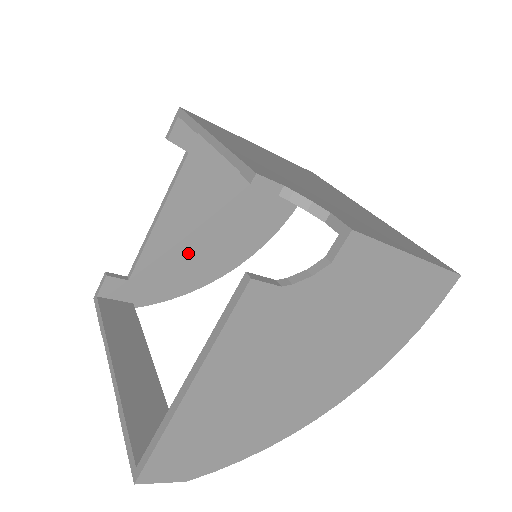
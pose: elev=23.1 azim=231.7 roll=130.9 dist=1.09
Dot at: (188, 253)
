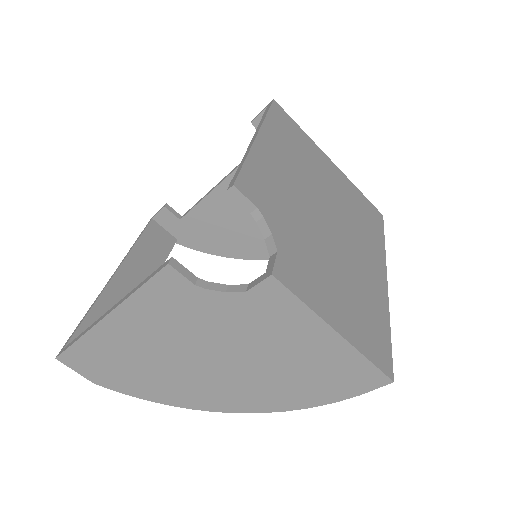
Dot at: (236, 224)
